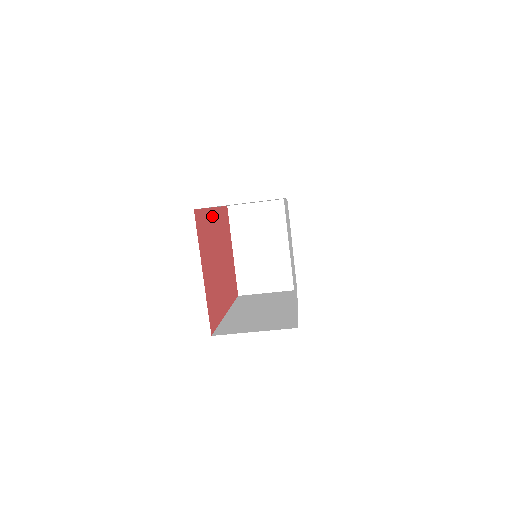
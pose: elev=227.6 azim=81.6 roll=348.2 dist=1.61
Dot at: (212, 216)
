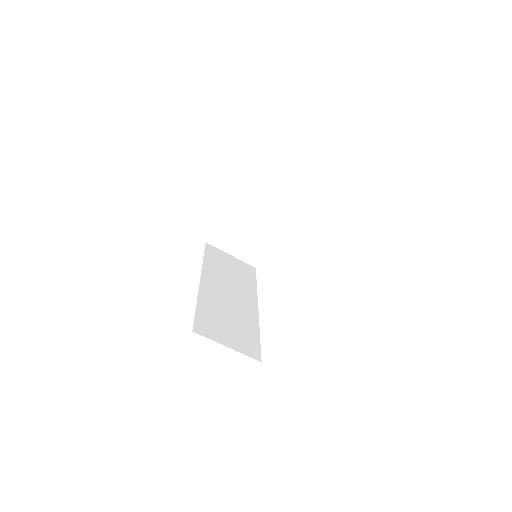
Dot at: occluded
